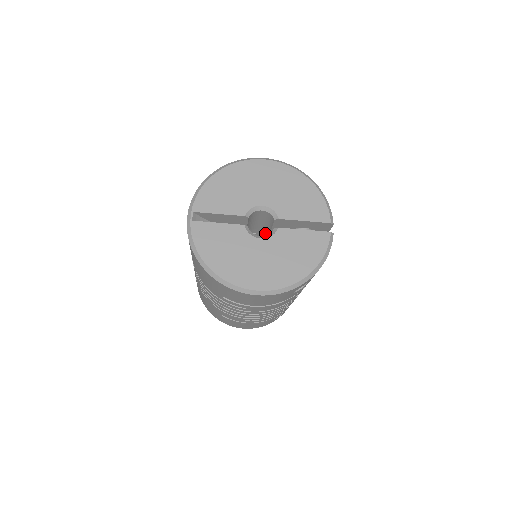
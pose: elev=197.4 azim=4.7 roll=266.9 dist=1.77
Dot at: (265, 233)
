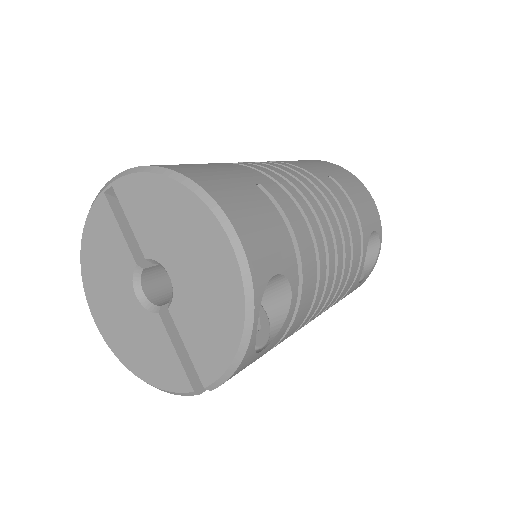
Dot at: occluded
